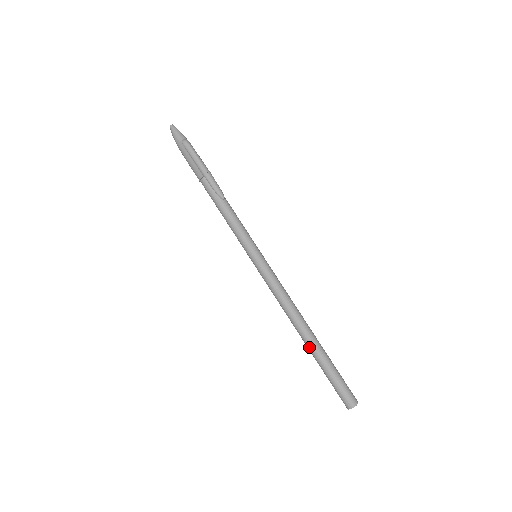
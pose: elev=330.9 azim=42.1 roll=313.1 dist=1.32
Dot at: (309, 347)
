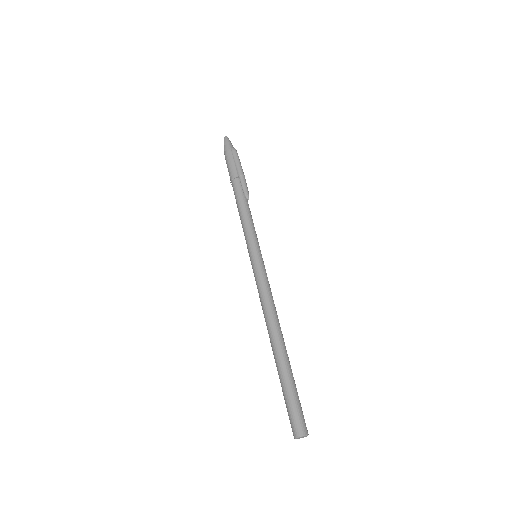
Dot at: (277, 354)
